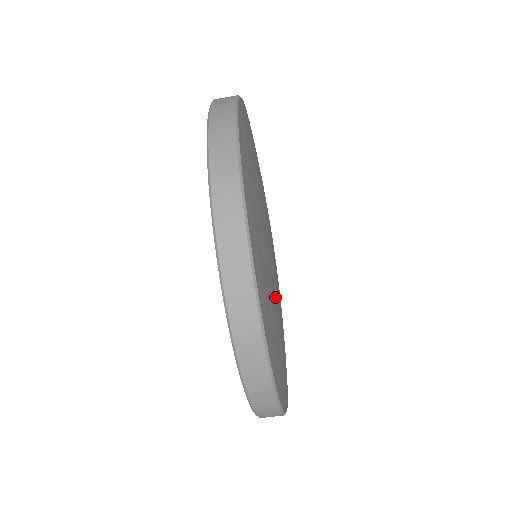
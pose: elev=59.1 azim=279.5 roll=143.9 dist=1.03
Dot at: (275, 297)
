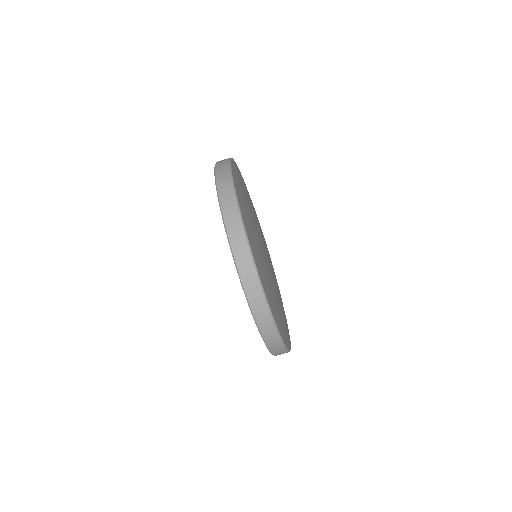
Dot at: (276, 292)
